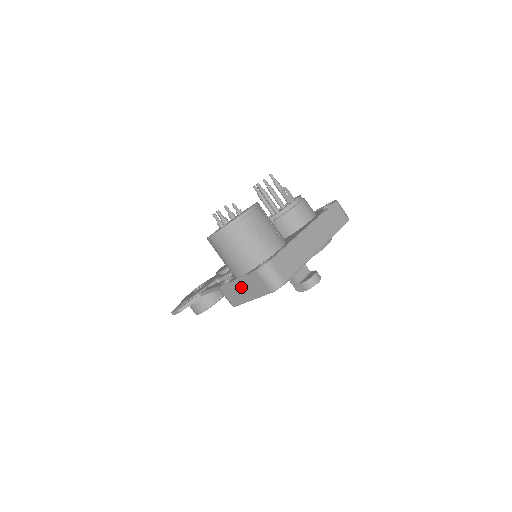
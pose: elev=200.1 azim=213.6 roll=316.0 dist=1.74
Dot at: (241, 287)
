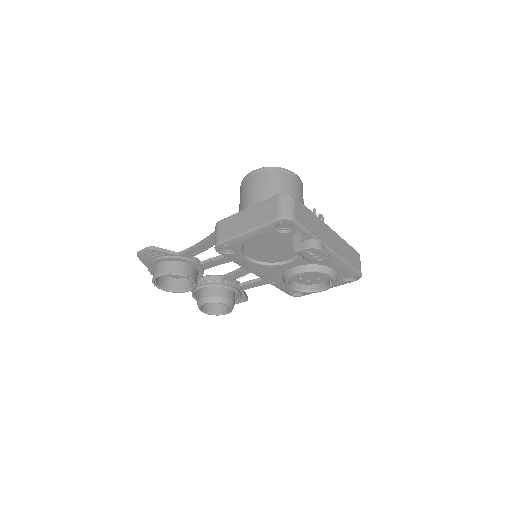
Dot at: (245, 217)
